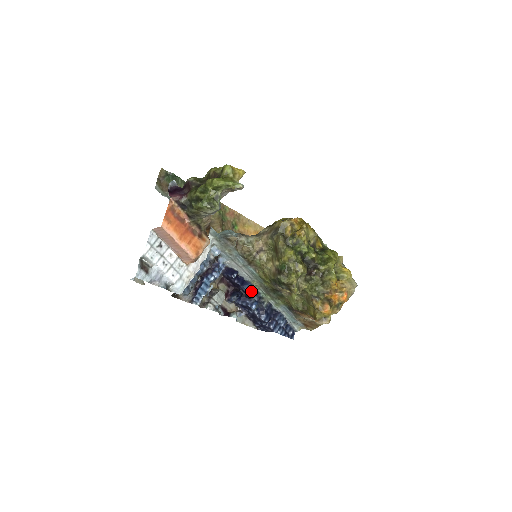
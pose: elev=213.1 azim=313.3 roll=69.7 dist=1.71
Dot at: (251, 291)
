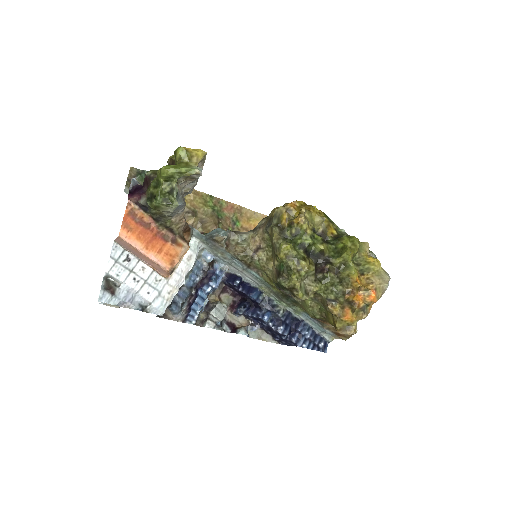
Dot at: (260, 299)
